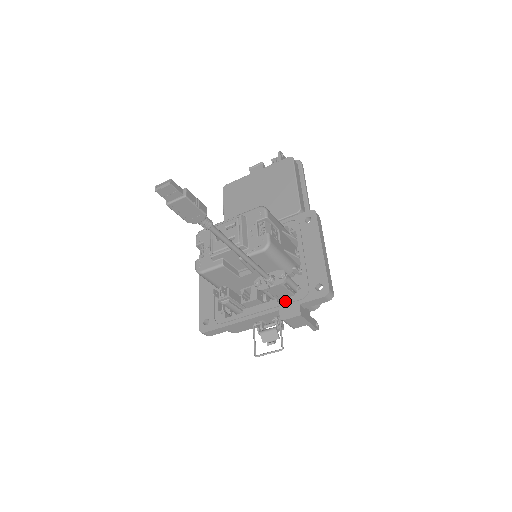
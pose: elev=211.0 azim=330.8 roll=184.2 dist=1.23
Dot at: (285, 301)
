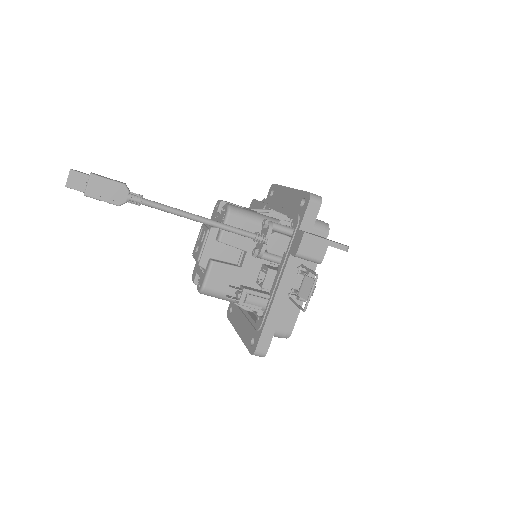
Dot at: (289, 244)
